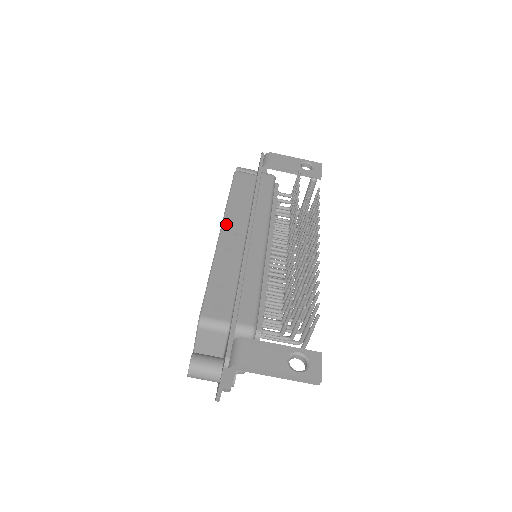
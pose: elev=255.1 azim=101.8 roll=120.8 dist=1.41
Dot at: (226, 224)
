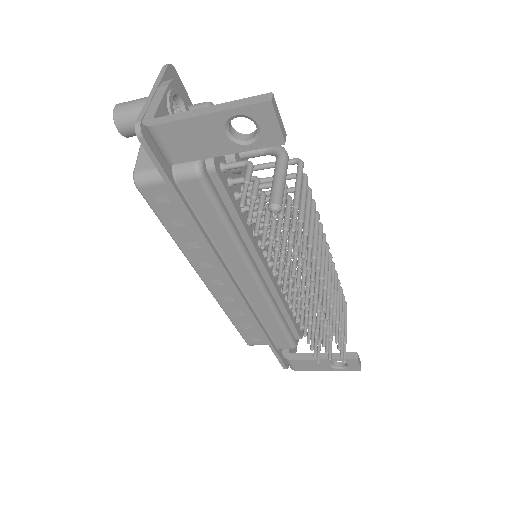
Dot at: (202, 275)
